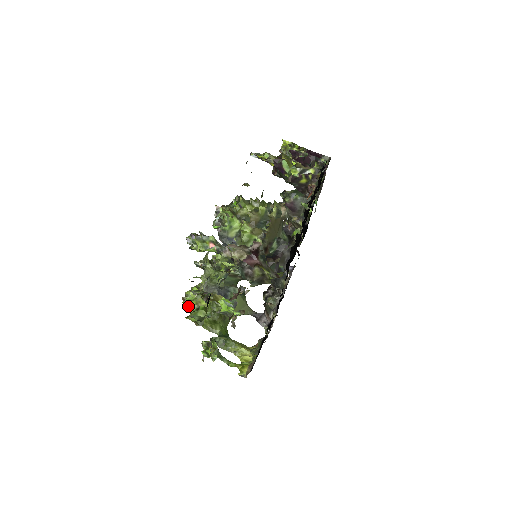
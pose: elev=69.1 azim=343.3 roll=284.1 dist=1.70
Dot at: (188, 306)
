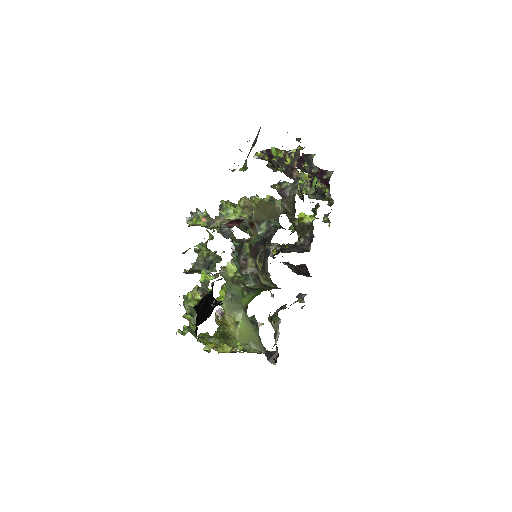
Dot at: occluded
